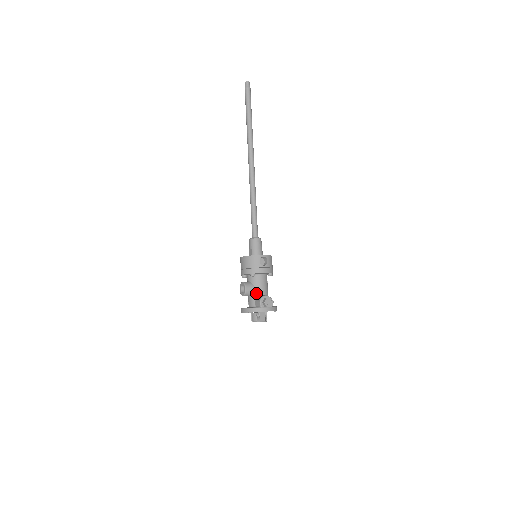
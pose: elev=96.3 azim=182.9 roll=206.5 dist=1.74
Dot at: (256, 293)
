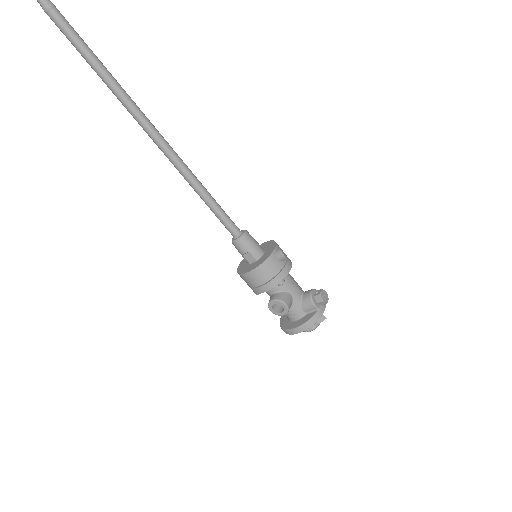
Dot at: (296, 299)
